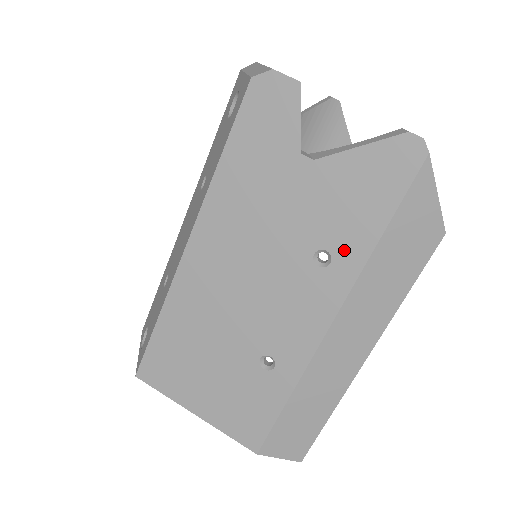
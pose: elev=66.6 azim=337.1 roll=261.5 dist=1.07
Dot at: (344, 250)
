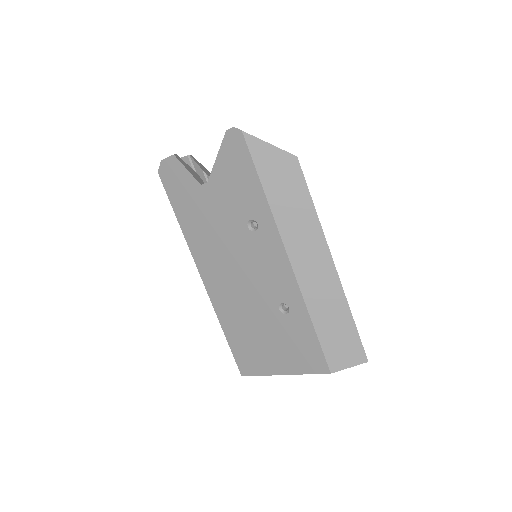
Dot at: (256, 212)
